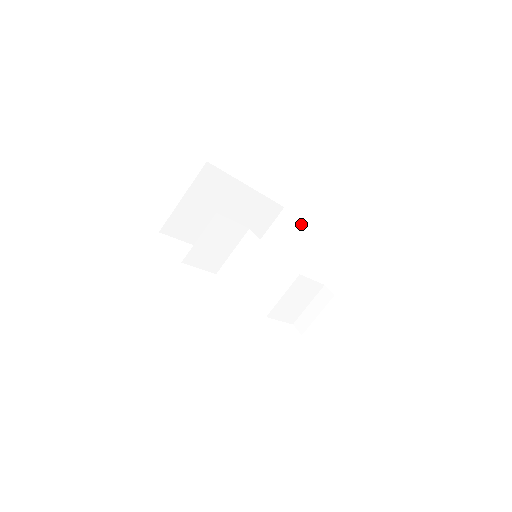
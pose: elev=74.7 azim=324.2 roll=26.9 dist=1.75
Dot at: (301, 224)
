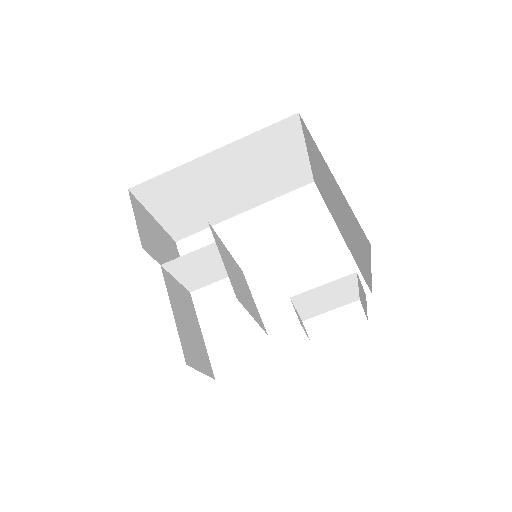
Dot at: (318, 150)
